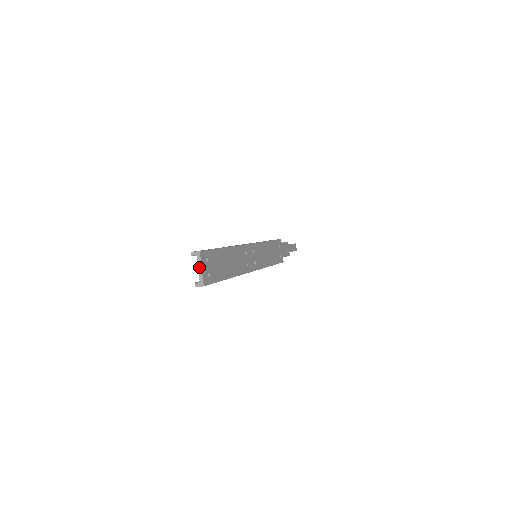
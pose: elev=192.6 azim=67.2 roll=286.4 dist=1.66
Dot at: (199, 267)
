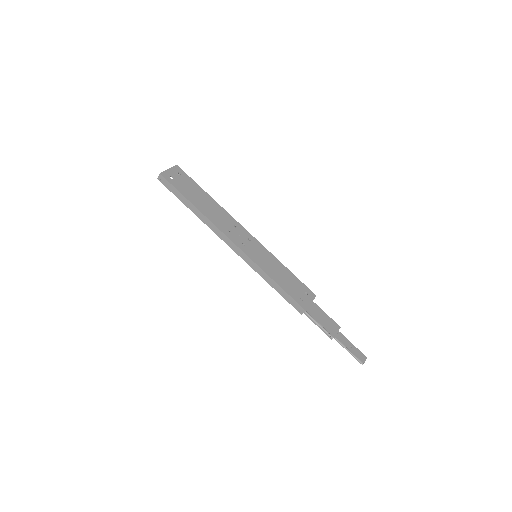
Dot at: (169, 170)
